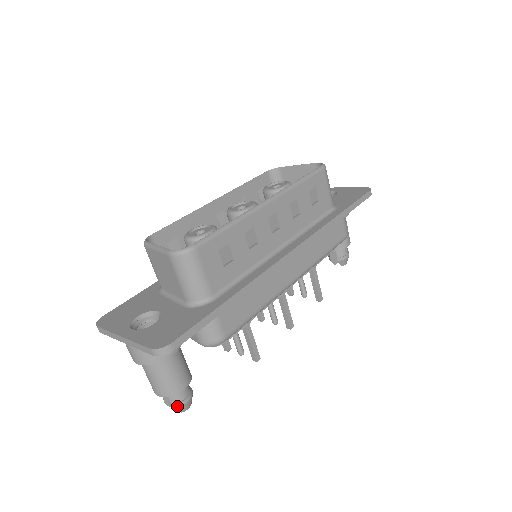
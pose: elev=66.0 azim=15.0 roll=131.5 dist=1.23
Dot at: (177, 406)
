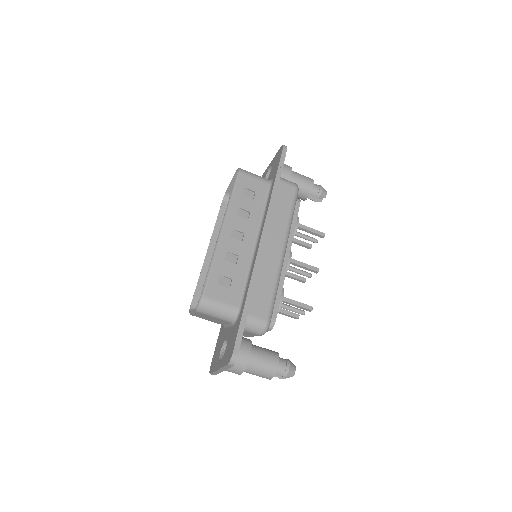
Dot at: (286, 375)
